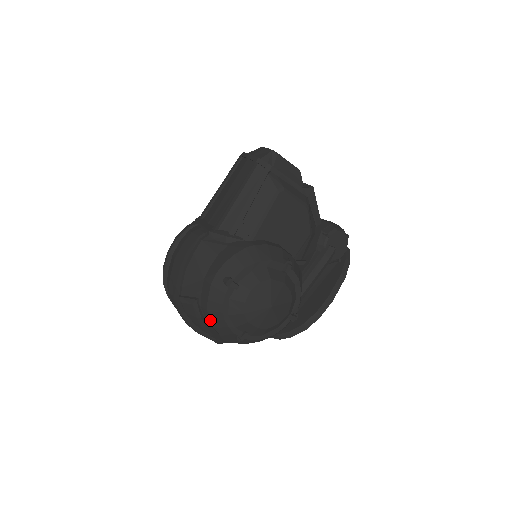
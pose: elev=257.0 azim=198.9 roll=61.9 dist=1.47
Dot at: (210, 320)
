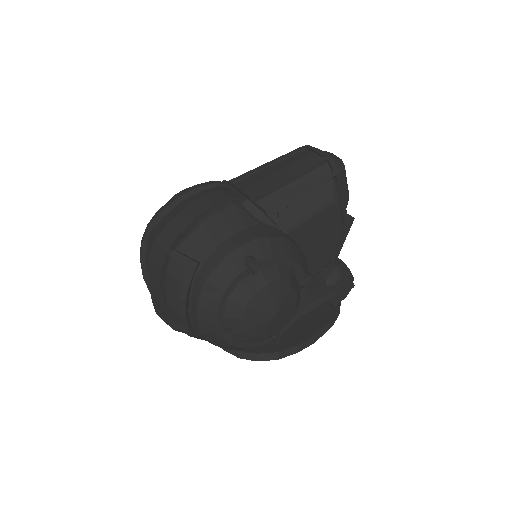
Dot at: (200, 294)
